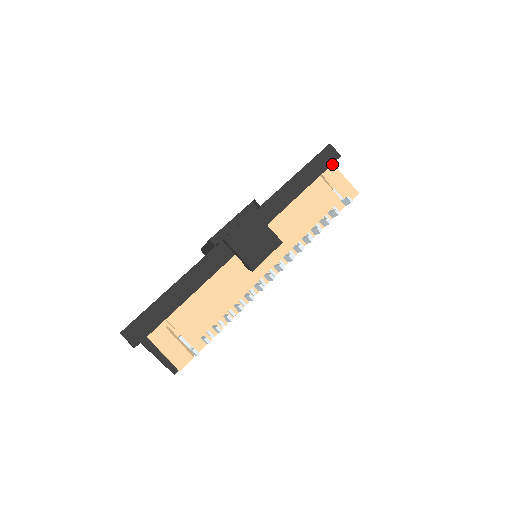
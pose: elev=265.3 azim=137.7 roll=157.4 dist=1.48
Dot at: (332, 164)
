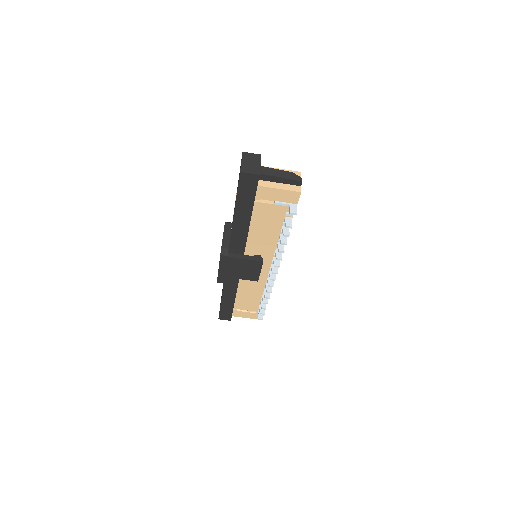
Dot at: (257, 187)
